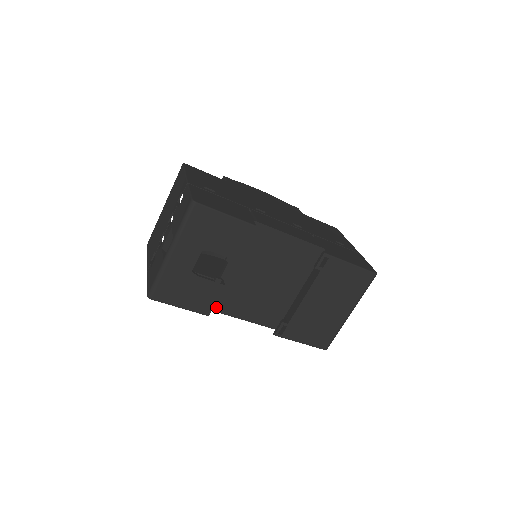
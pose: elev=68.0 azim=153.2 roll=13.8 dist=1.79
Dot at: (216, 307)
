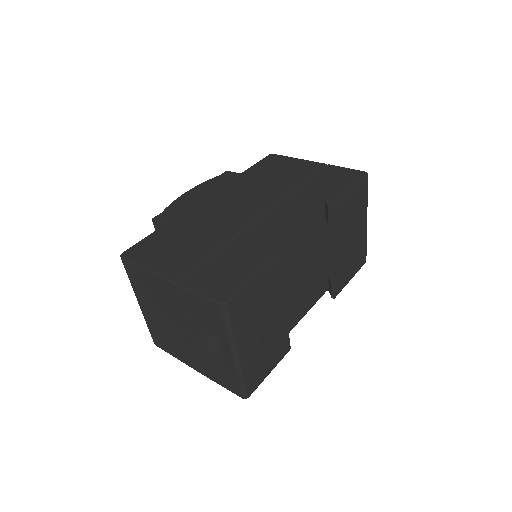
Dot at: occluded
